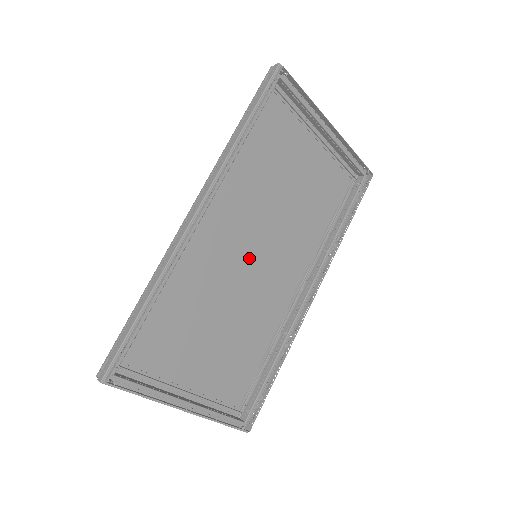
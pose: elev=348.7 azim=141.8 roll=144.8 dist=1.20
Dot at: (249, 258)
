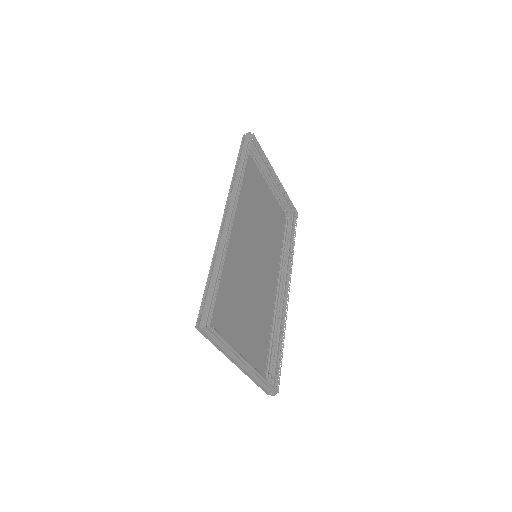
Dot at: (252, 257)
